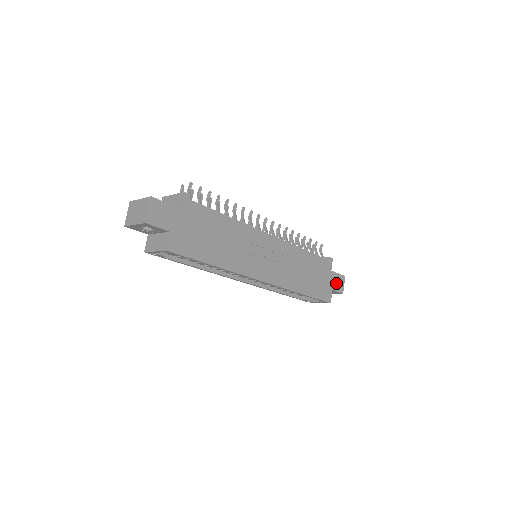
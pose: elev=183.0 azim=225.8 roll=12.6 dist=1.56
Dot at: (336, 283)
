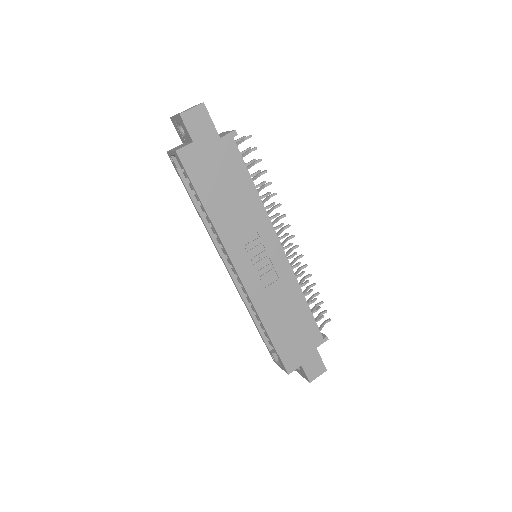
Dot at: (311, 364)
